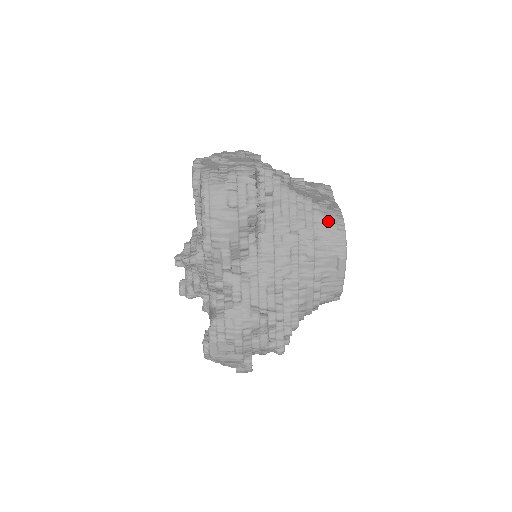
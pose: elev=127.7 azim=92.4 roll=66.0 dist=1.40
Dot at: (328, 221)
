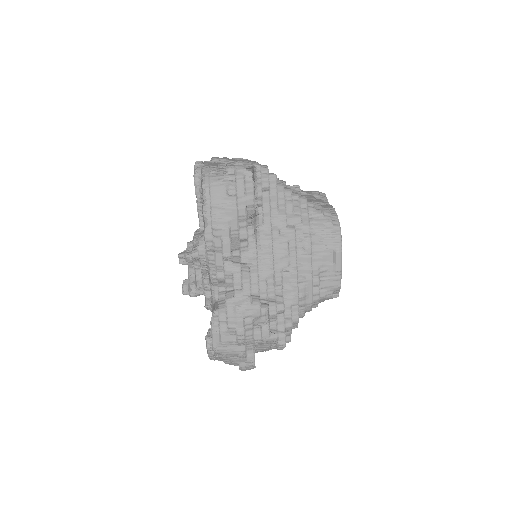
Dot at: (323, 217)
